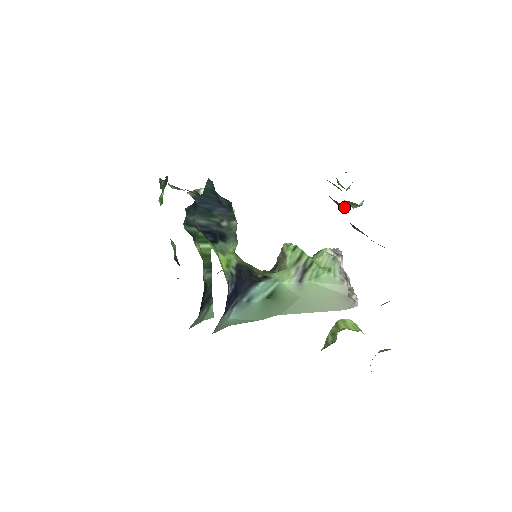
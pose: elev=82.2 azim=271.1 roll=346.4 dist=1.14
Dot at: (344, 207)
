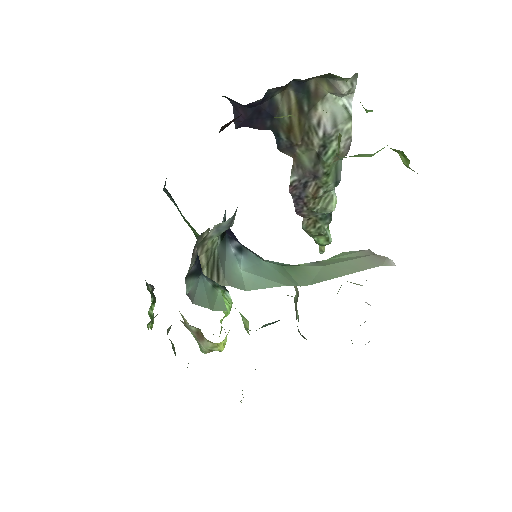
Dot at: (316, 186)
